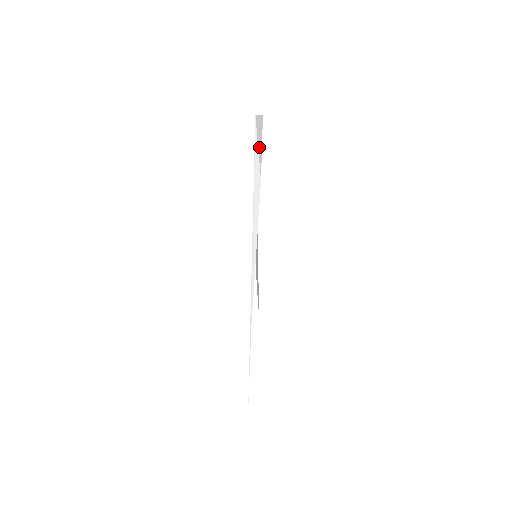
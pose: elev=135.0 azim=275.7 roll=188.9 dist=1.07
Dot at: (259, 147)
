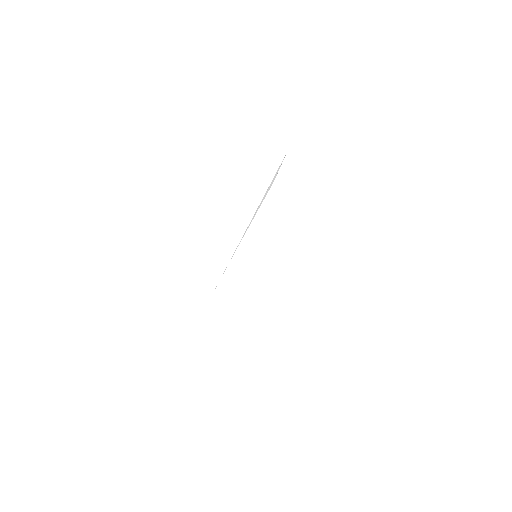
Dot at: (280, 166)
